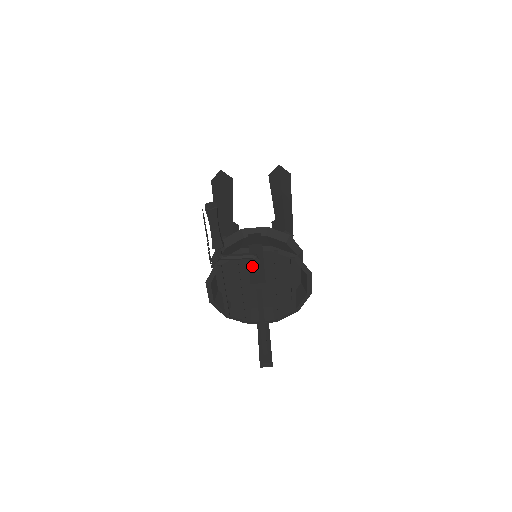
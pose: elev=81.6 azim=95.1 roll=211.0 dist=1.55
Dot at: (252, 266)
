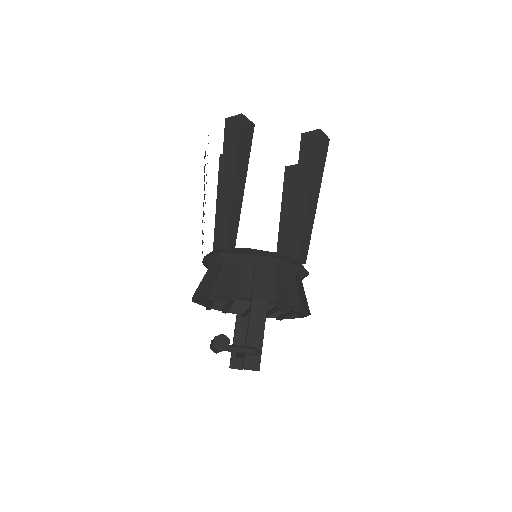
Dot at: (250, 339)
